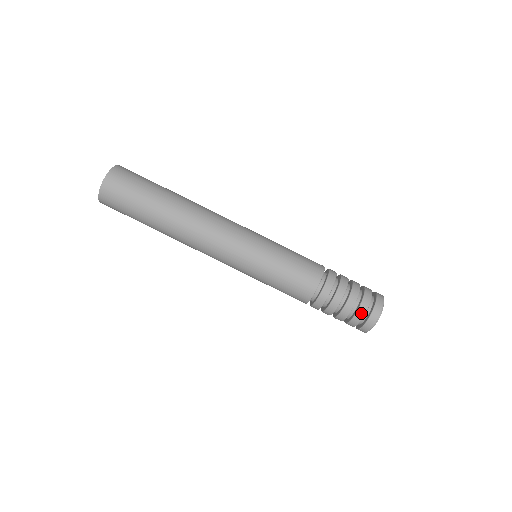
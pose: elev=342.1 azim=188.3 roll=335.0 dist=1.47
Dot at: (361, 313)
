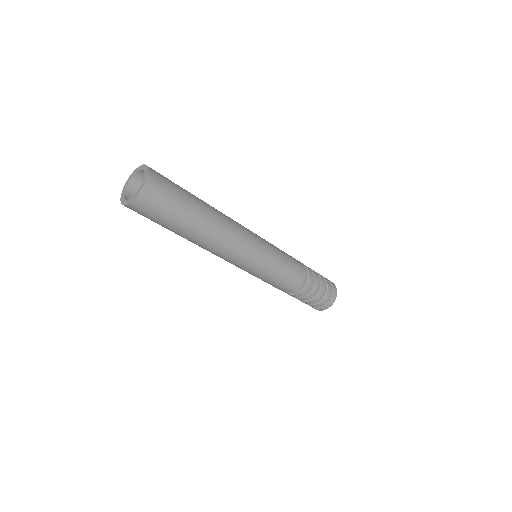
Dot at: (329, 293)
